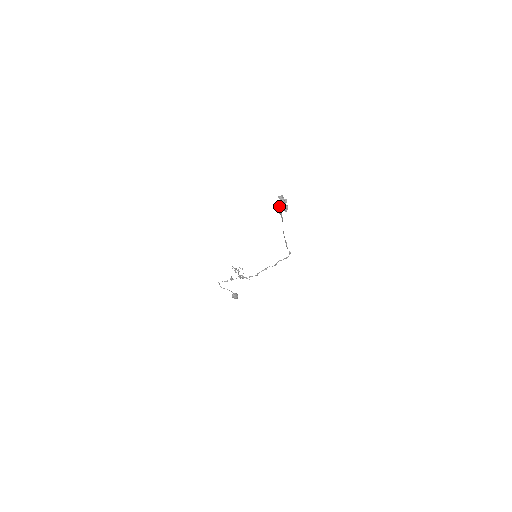
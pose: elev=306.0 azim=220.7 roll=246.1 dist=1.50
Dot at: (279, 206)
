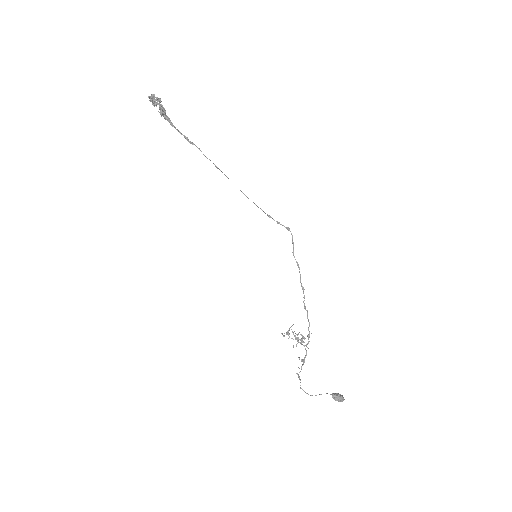
Dot at: (150, 100)
